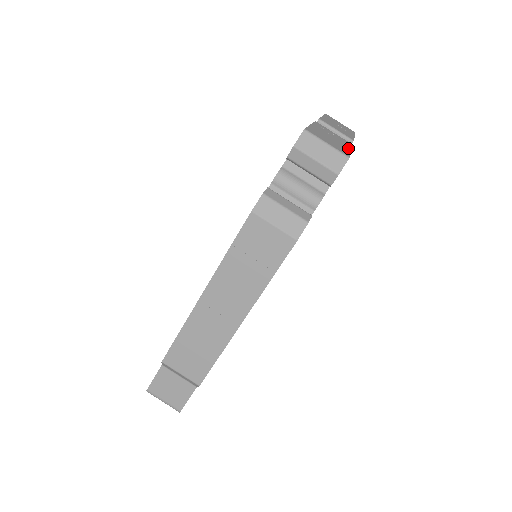
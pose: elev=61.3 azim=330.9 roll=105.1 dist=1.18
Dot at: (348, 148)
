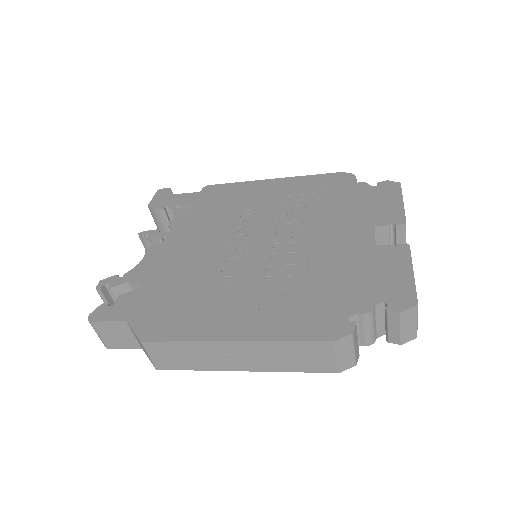
Dot at: occluded
